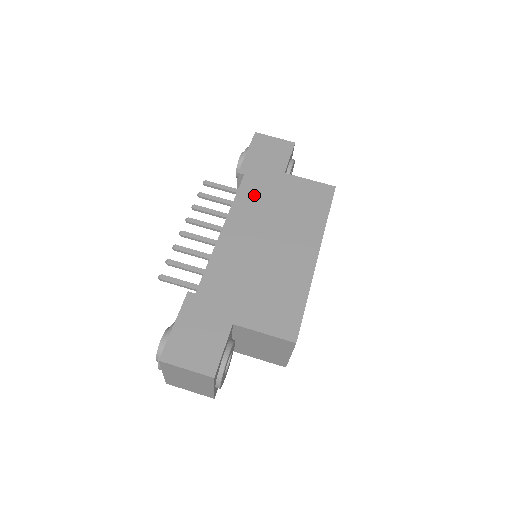
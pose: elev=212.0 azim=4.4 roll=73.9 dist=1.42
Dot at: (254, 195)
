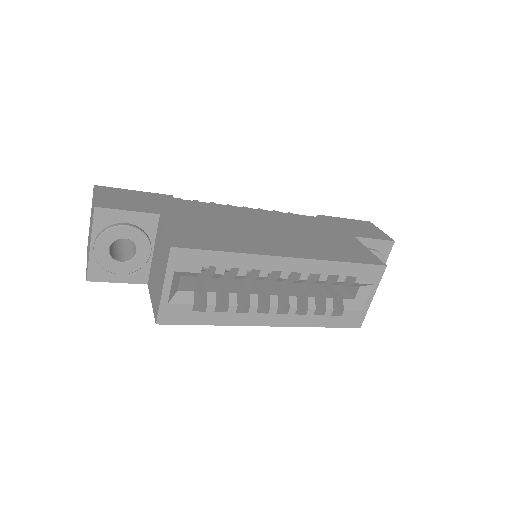
Dot at: (307, 222)
